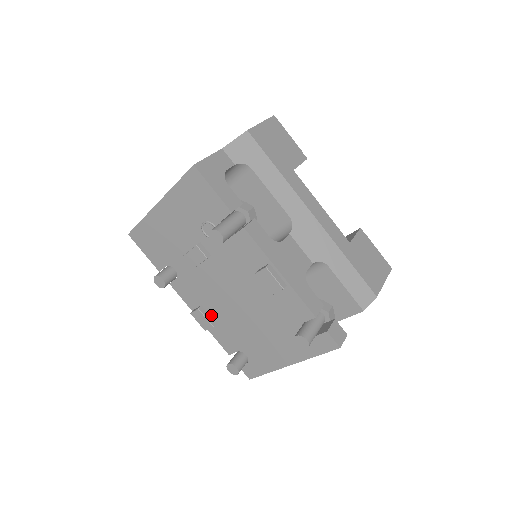
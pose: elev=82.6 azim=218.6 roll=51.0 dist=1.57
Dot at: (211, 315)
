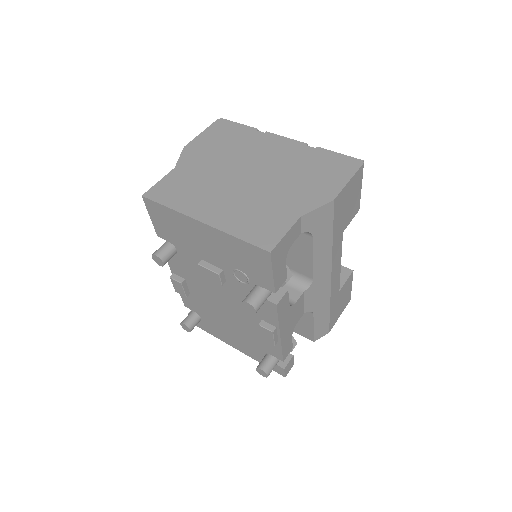
Dot at: (189, 288)
